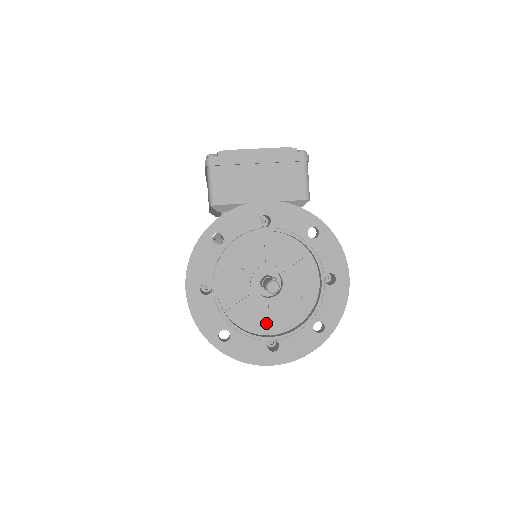
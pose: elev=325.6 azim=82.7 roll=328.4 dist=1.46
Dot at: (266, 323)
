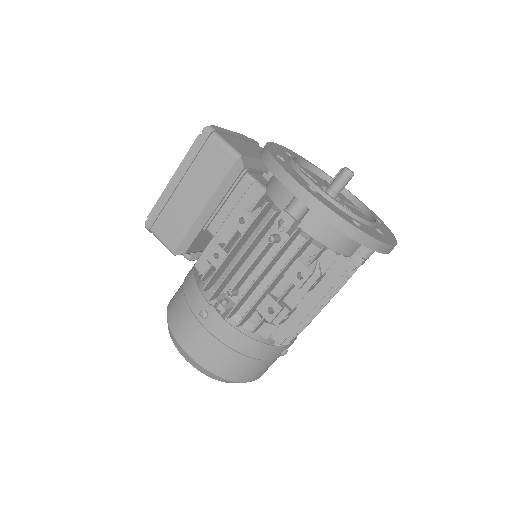
Dot at: occluded
